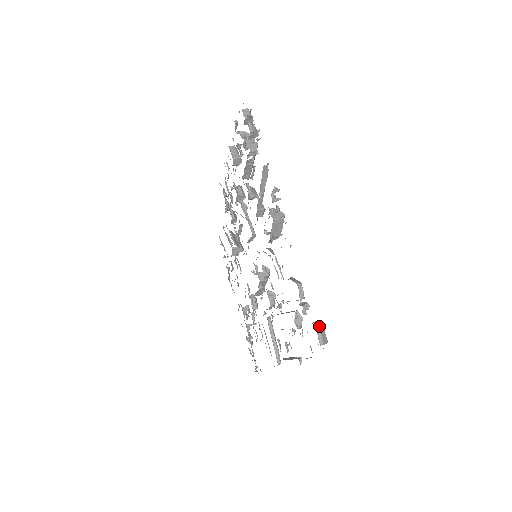
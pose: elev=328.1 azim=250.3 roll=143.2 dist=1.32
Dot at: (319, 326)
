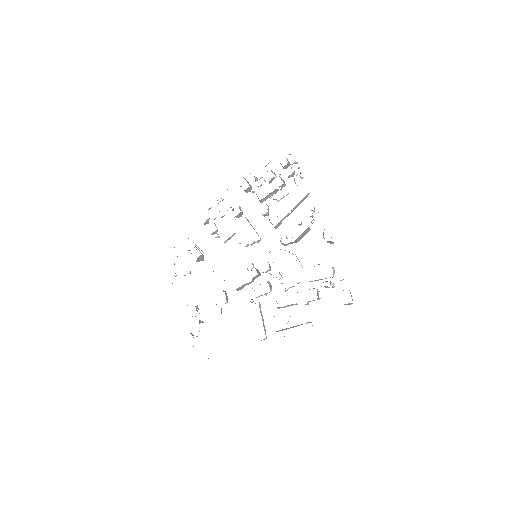
Dot at: (350, 292)
